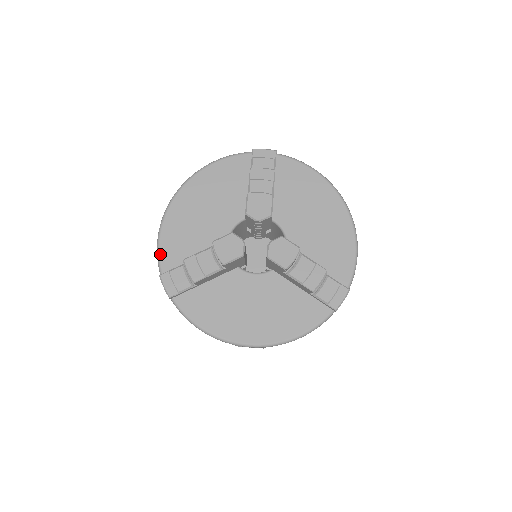
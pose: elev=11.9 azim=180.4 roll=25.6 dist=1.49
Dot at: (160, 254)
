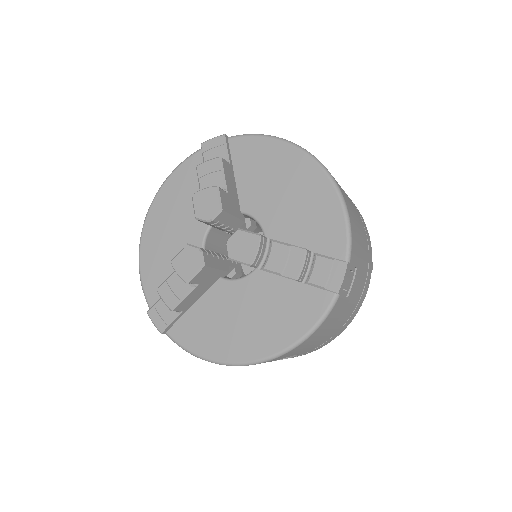
Dot at: (144, 290)
